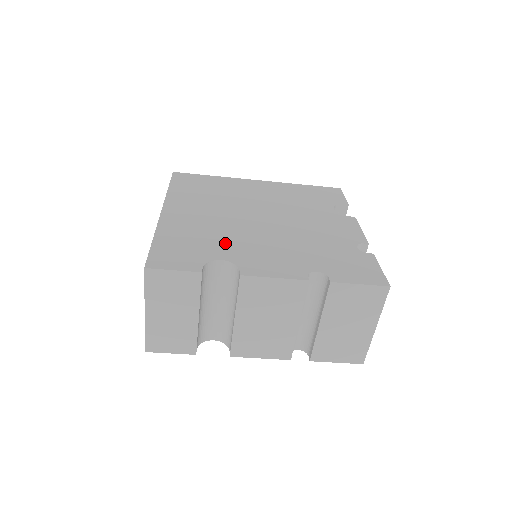
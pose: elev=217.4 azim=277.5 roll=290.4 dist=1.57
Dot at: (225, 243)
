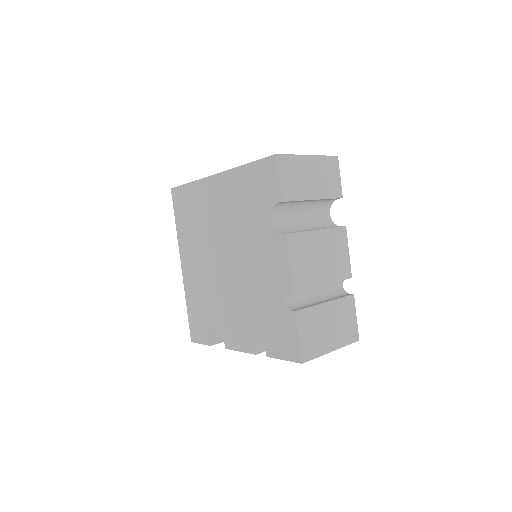
Dot at: (214, 308)
